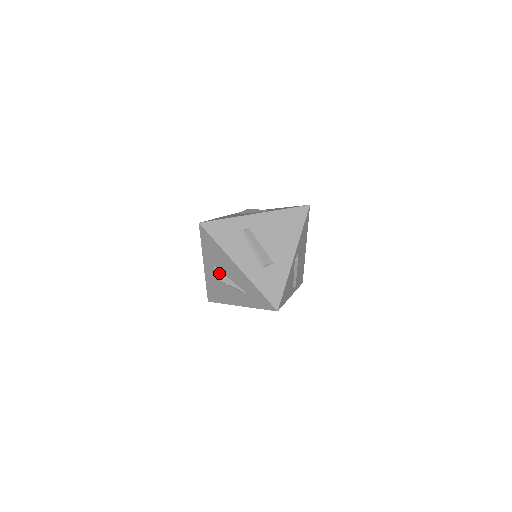
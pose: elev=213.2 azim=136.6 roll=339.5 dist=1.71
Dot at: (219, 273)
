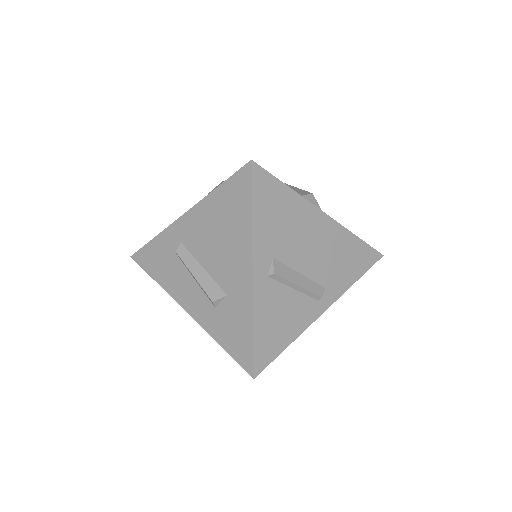
Dot at: occluded
